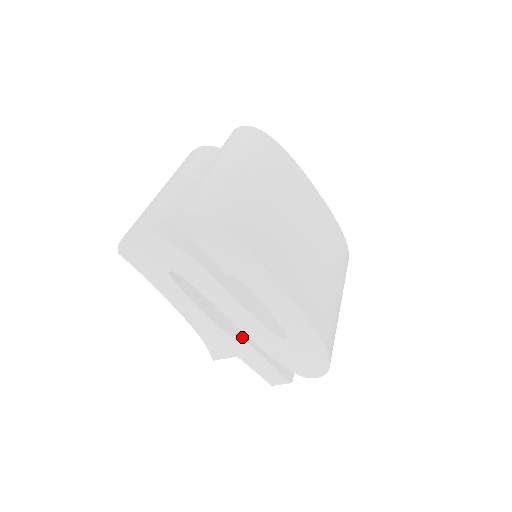
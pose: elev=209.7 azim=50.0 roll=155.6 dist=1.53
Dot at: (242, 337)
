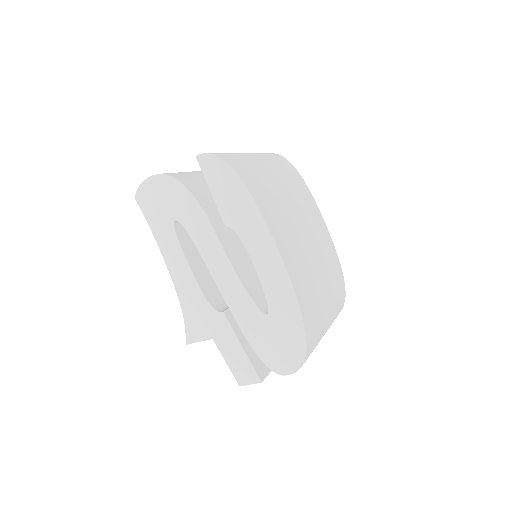
Dot at: (223, 311)
